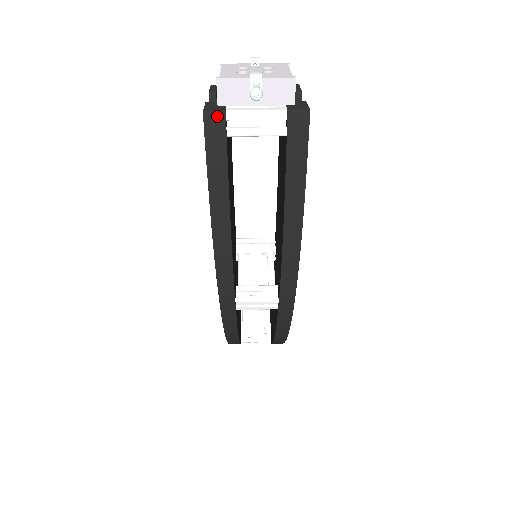
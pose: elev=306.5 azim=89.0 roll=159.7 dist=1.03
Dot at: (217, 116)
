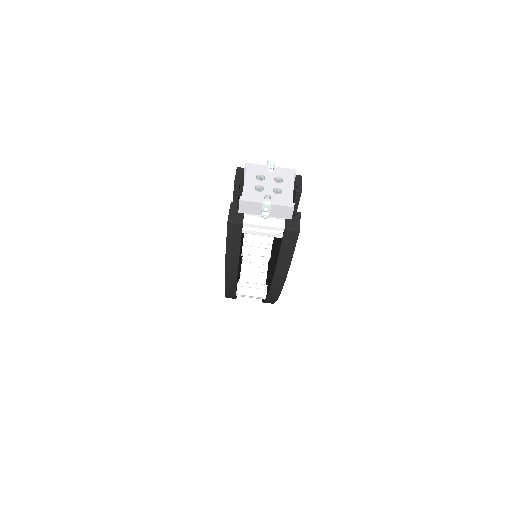
Dot at: (237, 224)
